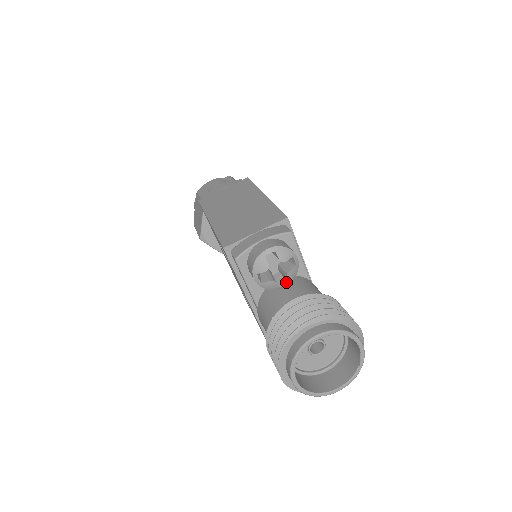
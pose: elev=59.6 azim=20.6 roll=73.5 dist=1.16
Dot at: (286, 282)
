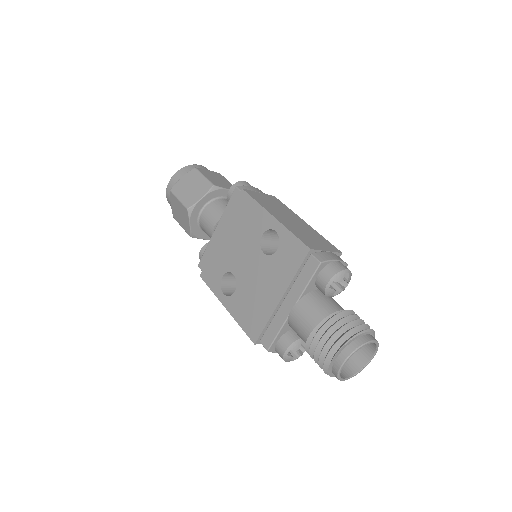
Dot at: (334, 295)
